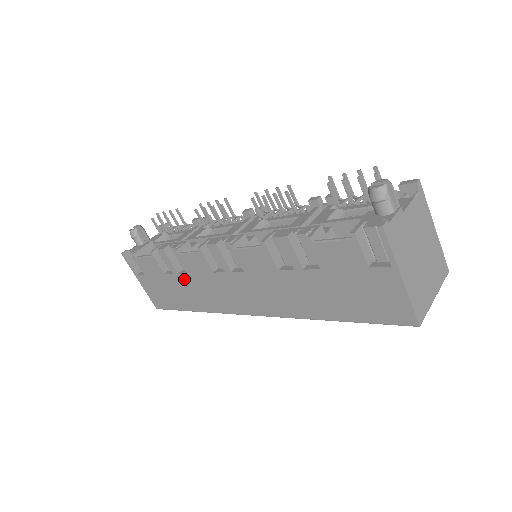
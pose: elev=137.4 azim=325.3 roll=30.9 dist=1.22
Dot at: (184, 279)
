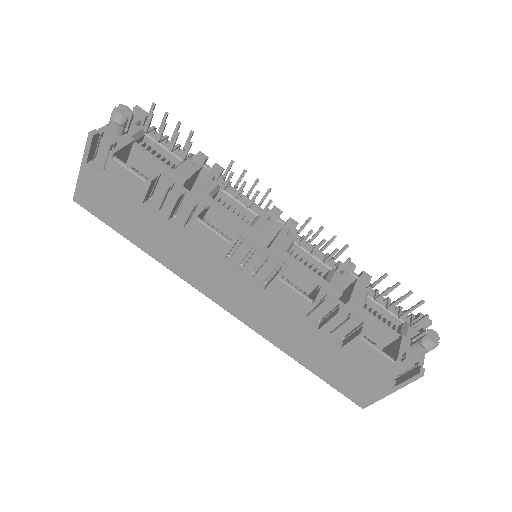
Dot at: (169, 230)
